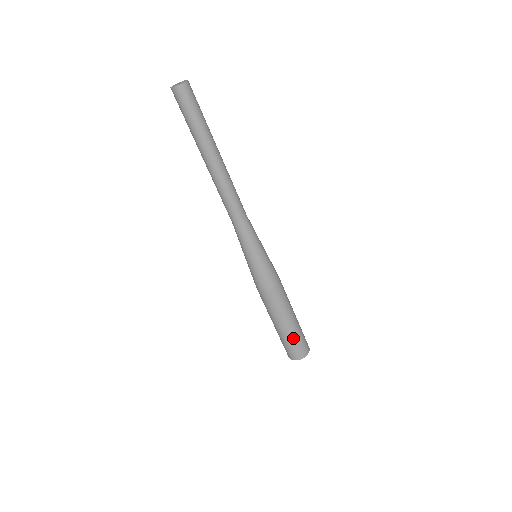
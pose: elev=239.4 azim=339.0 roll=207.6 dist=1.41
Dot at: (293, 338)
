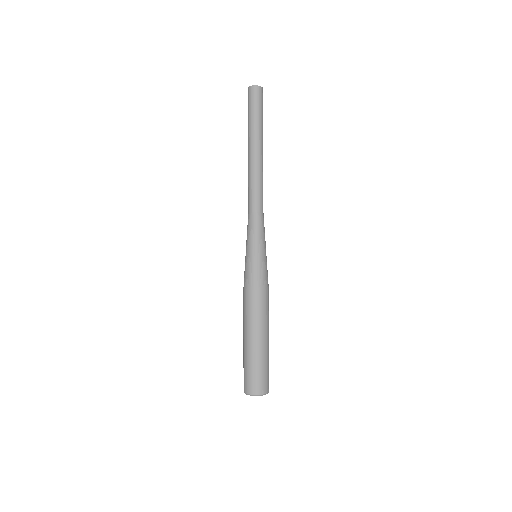
Dot at: (268, 360)
